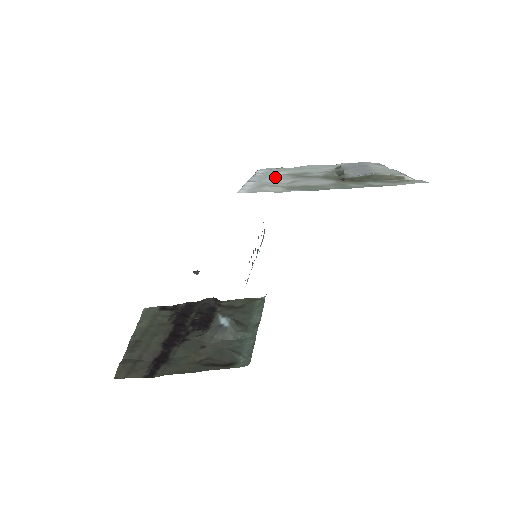
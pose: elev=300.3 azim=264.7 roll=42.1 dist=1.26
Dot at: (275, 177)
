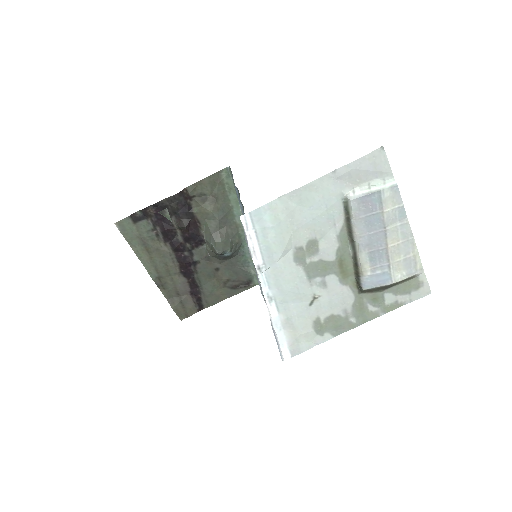
Dot at: (290, 286)
